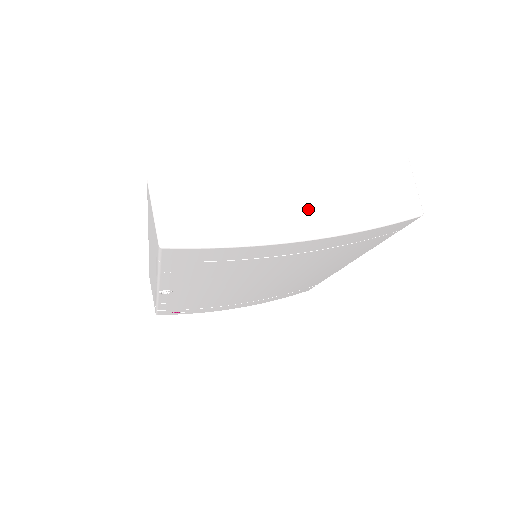
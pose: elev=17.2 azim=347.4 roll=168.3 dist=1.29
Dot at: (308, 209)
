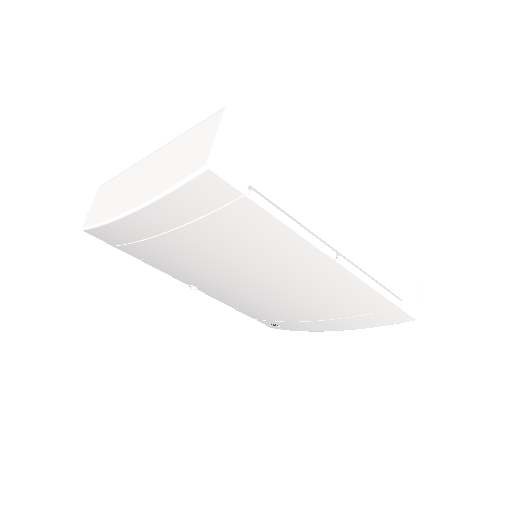
Dot at: (141, 186)
